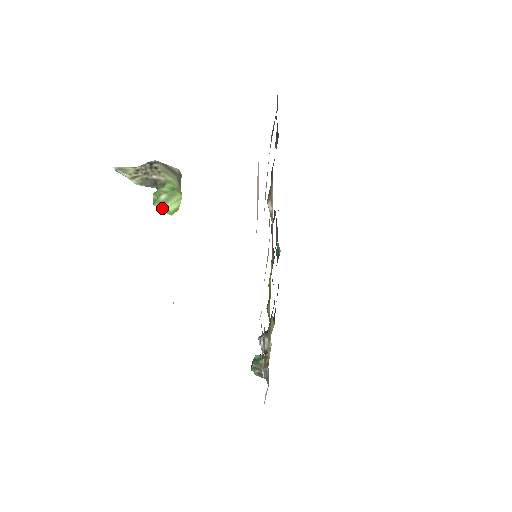
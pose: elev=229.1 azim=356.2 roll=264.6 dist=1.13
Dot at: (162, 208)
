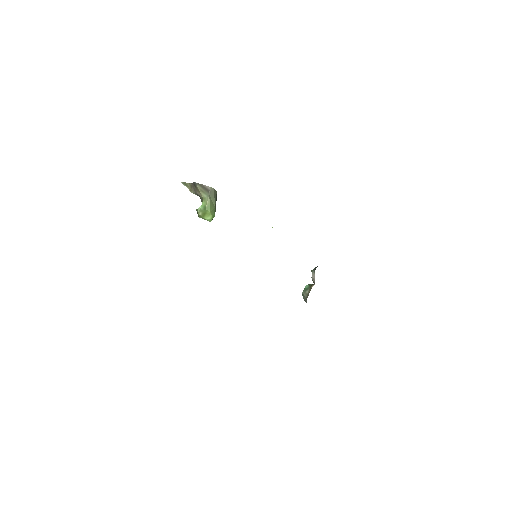
Dot at: occluded
